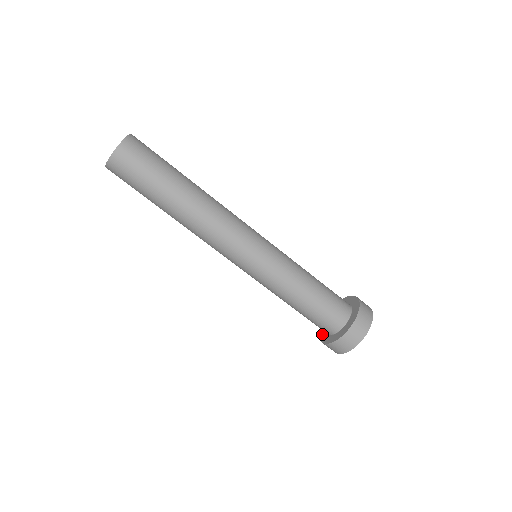
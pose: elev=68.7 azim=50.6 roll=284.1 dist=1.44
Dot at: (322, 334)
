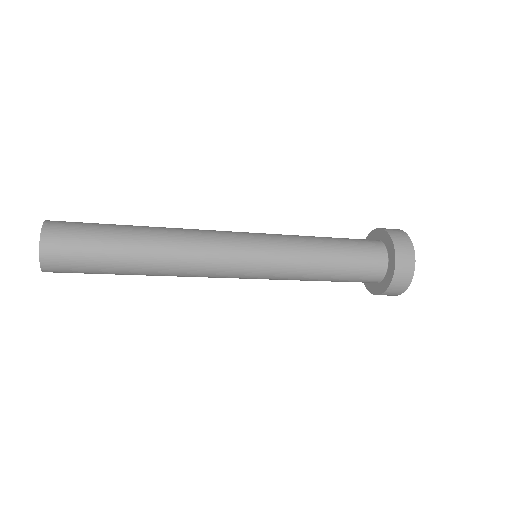
Dot at: occluded
